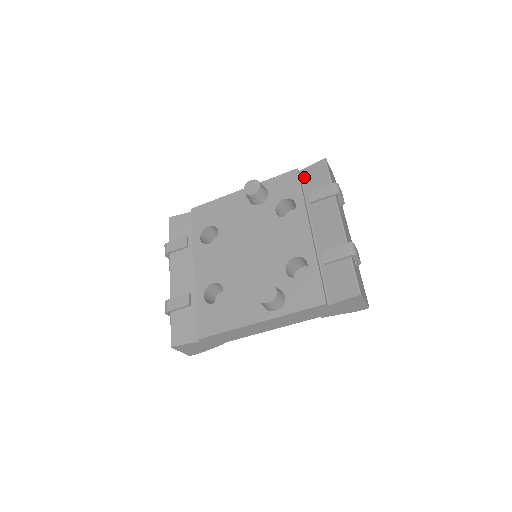
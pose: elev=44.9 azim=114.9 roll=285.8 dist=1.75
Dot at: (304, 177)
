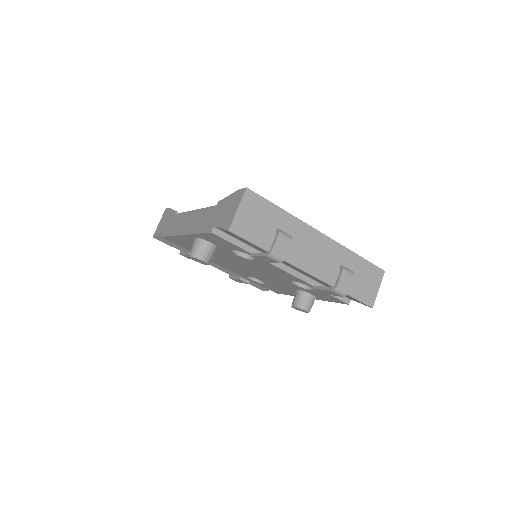
Dot at: (226, 233)
